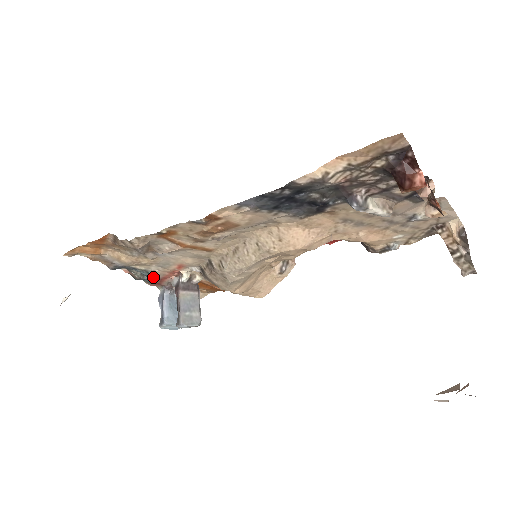
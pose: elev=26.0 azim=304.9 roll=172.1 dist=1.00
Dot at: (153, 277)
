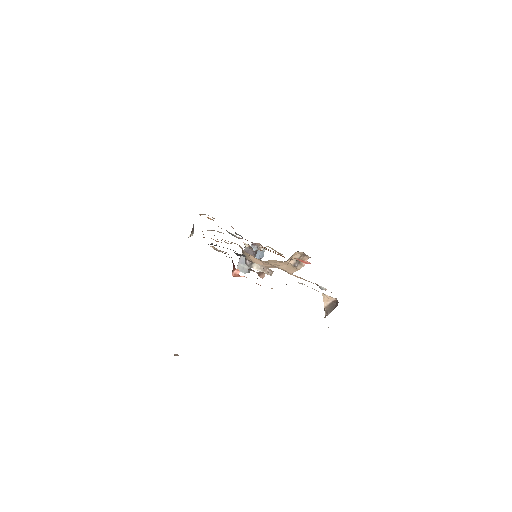
Dot at: (238, 238)
